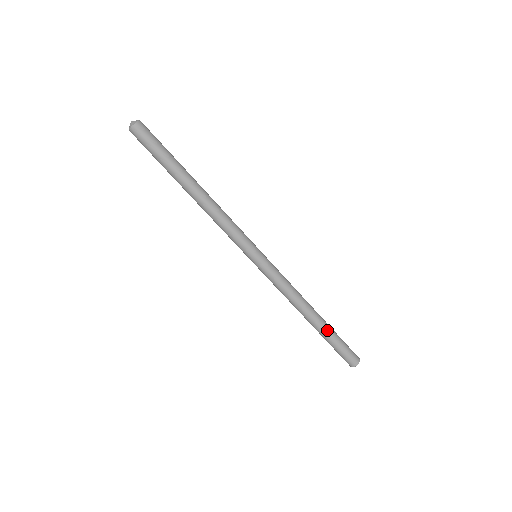
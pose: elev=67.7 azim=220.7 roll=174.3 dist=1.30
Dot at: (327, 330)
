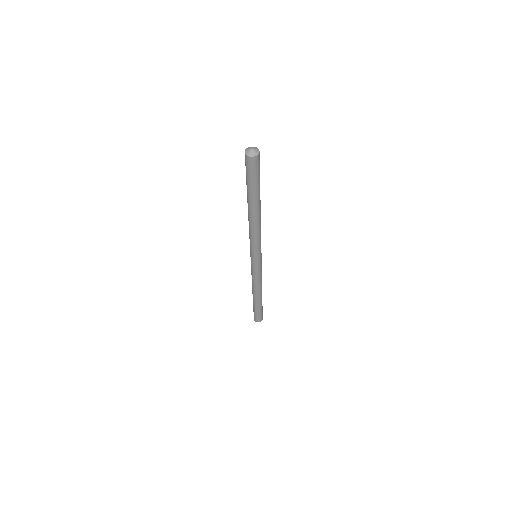
Dot at: occluded
